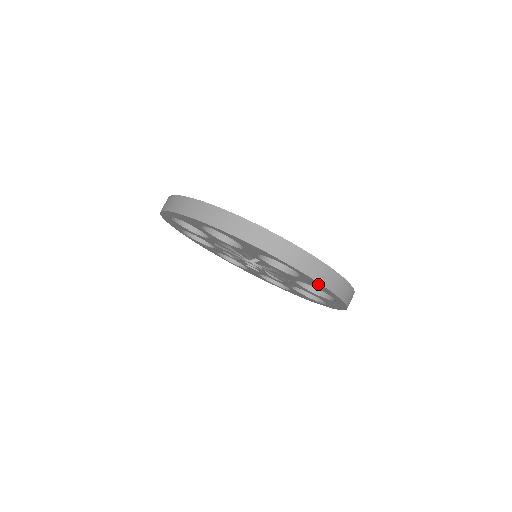
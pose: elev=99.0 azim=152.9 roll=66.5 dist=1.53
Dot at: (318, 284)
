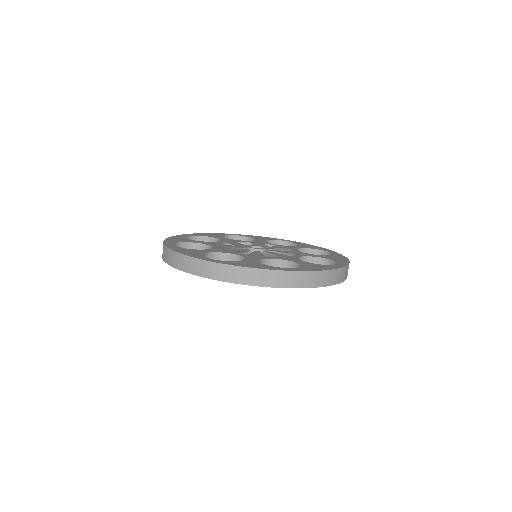
Dot at: occluded
